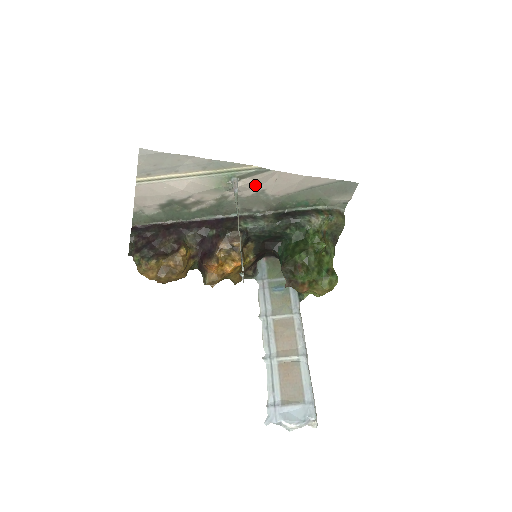
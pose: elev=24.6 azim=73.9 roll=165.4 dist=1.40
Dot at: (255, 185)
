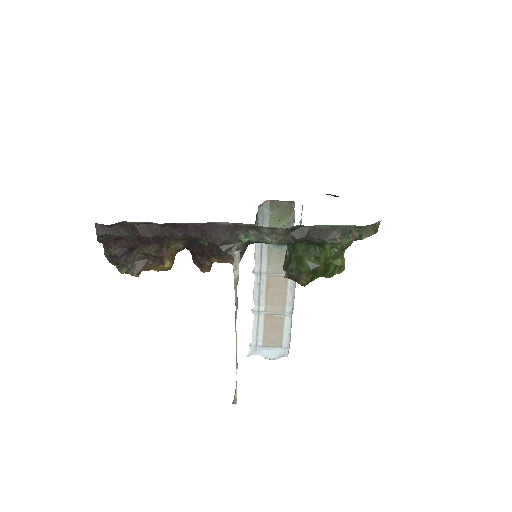
Dot at: occluded
